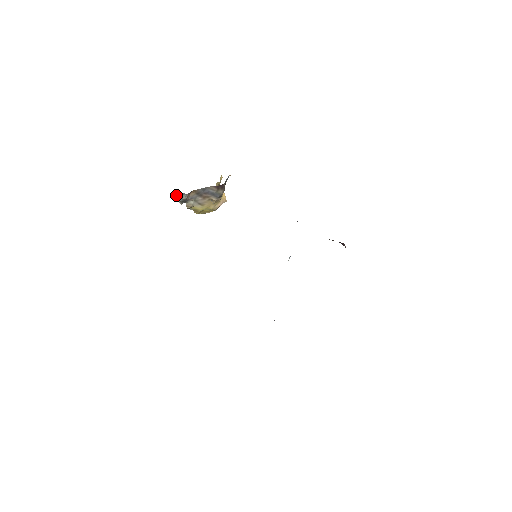
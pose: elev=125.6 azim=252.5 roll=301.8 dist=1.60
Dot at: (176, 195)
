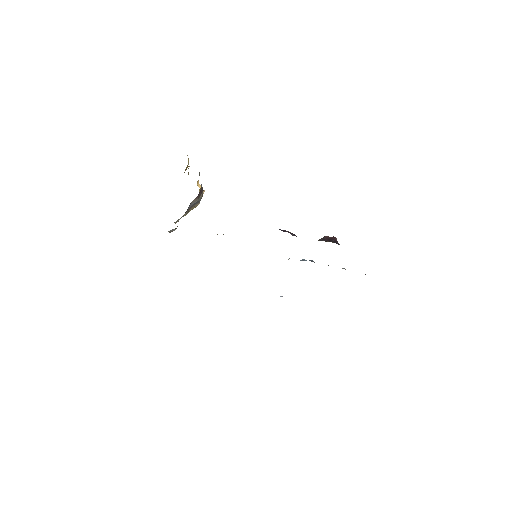
Dot at: occluded
